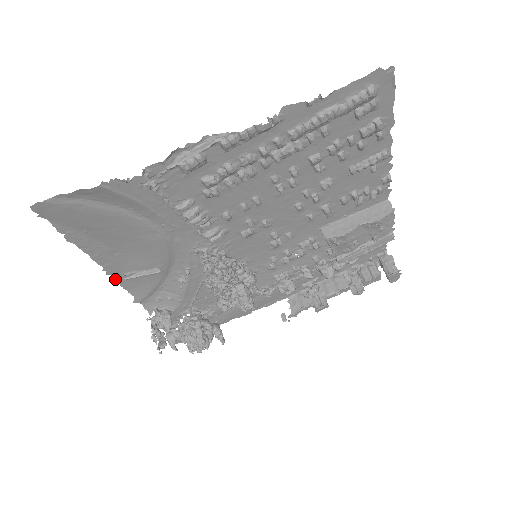
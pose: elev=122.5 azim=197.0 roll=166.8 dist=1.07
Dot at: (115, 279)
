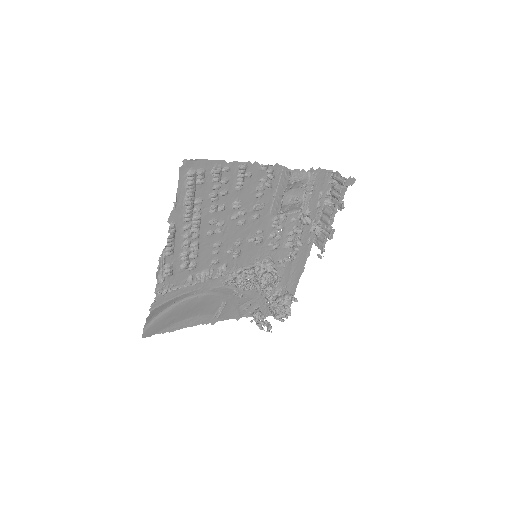
Dot at: (214, 322)
